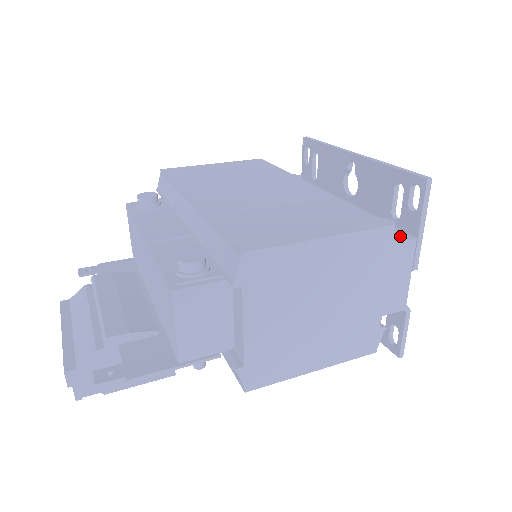
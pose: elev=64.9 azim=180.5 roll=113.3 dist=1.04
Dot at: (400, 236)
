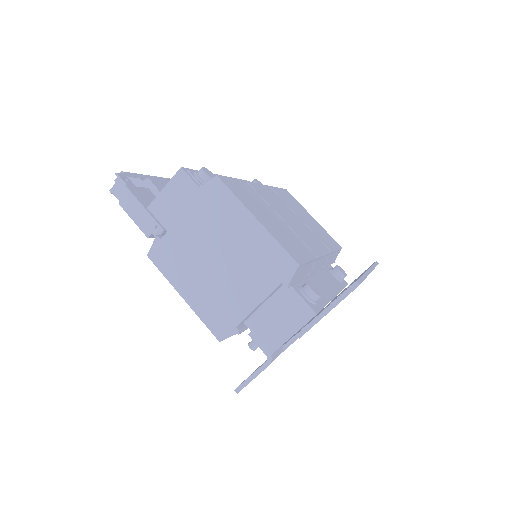
Dot at: (312, 304)
